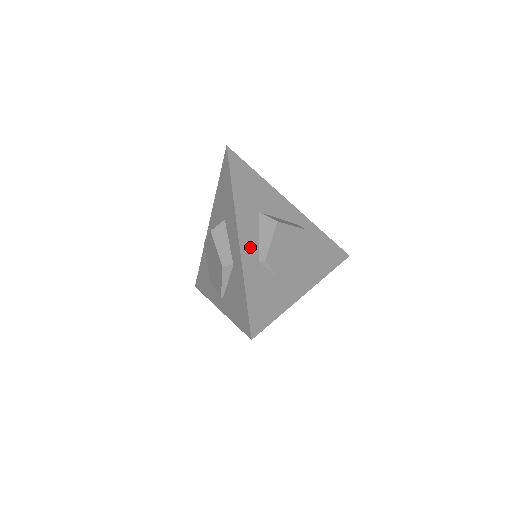
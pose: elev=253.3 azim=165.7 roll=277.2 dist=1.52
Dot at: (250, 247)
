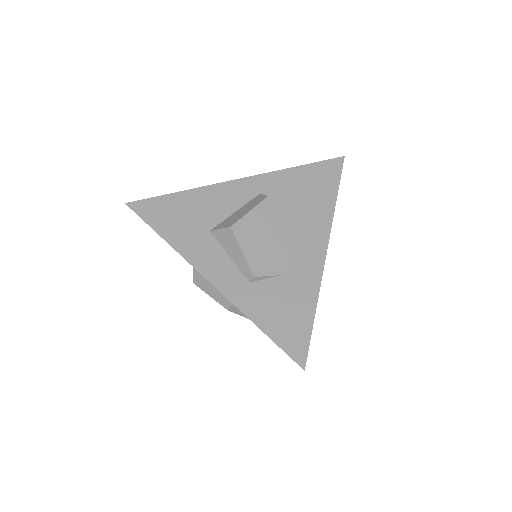
Dot at: (229, 278)
